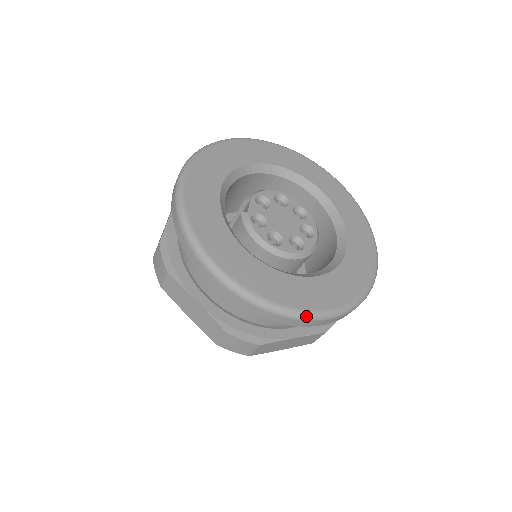
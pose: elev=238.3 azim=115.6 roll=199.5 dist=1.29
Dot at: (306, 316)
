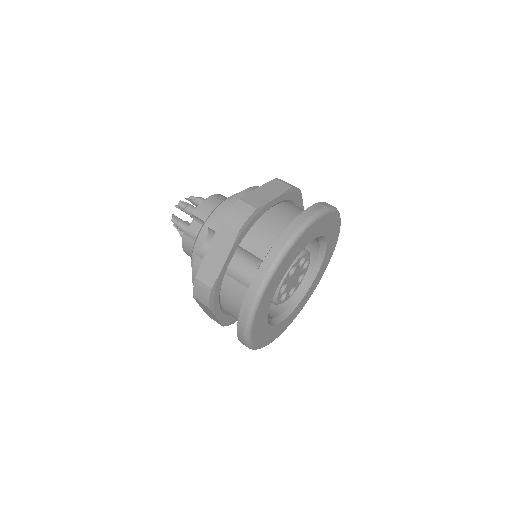
Dot at: occluded
